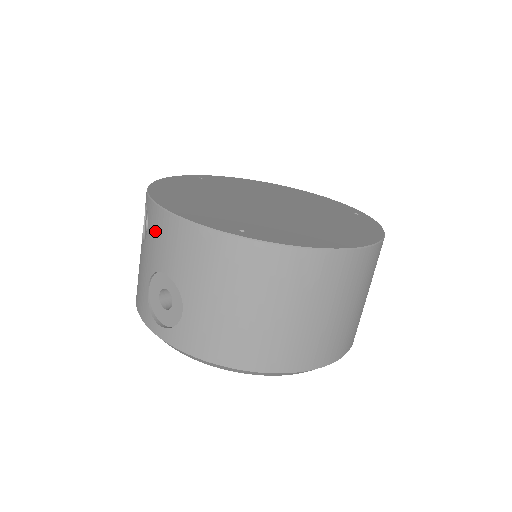
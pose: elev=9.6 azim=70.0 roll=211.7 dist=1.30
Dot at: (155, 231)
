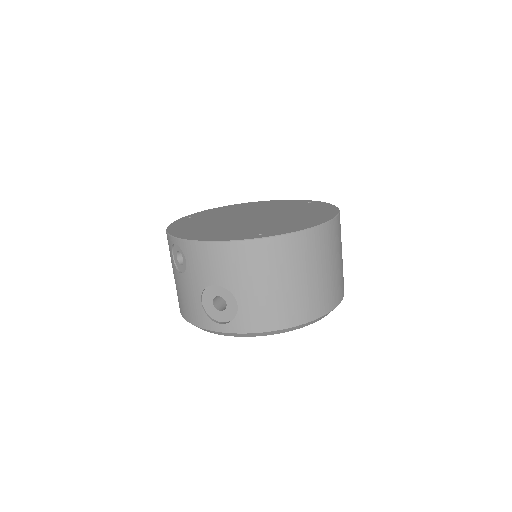
Dot at: (196, 259)
